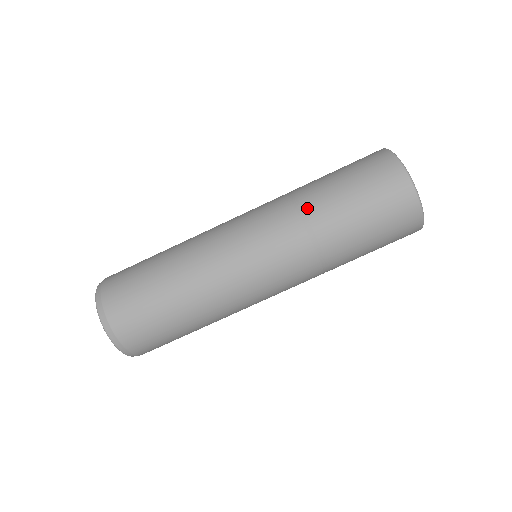
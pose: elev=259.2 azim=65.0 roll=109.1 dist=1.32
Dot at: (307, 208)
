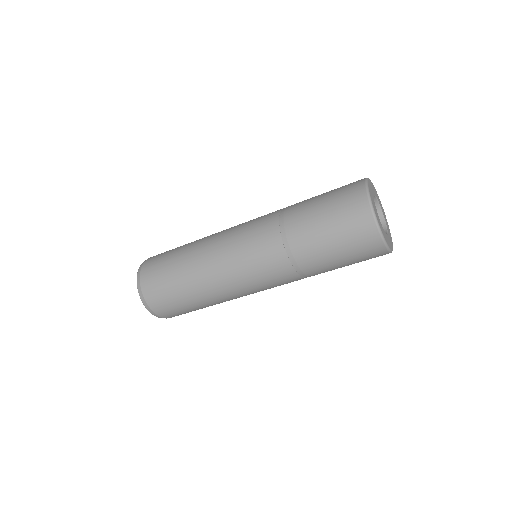
Dot at: (298, 260)
